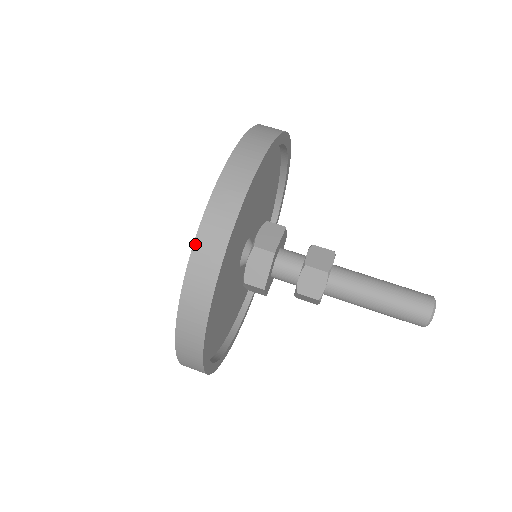
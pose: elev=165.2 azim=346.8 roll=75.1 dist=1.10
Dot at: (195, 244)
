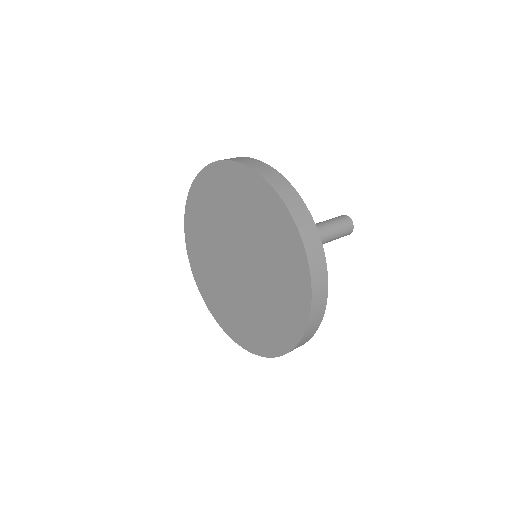
Dot at: (278, 192)
